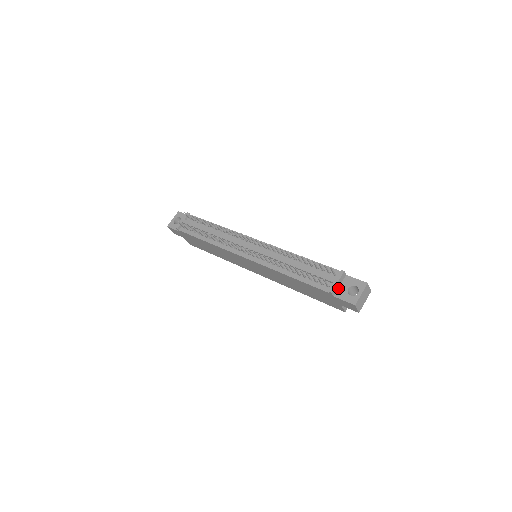
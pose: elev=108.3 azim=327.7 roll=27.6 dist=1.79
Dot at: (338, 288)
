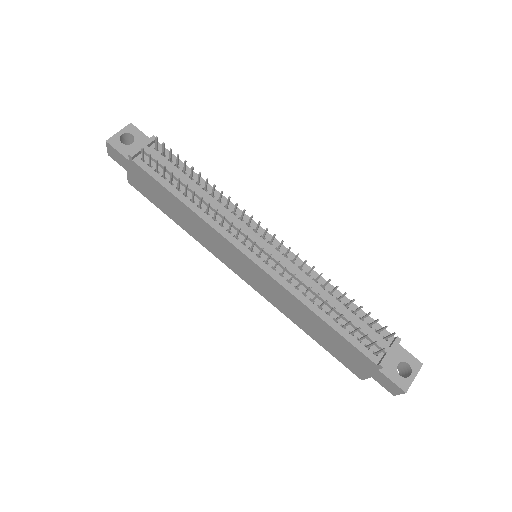
Dot at: occluded
